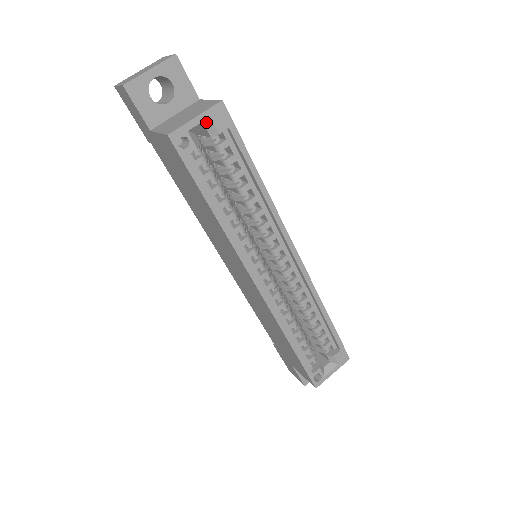
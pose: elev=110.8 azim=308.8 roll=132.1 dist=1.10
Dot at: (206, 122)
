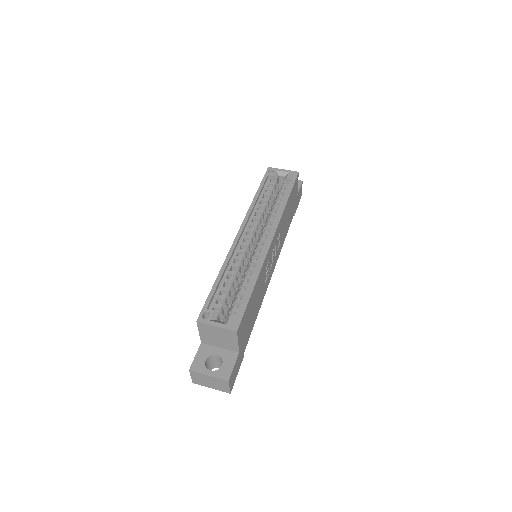
Dot at: (286, 174)
